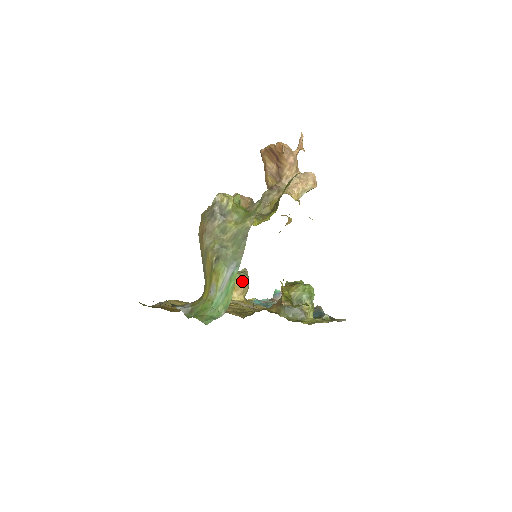
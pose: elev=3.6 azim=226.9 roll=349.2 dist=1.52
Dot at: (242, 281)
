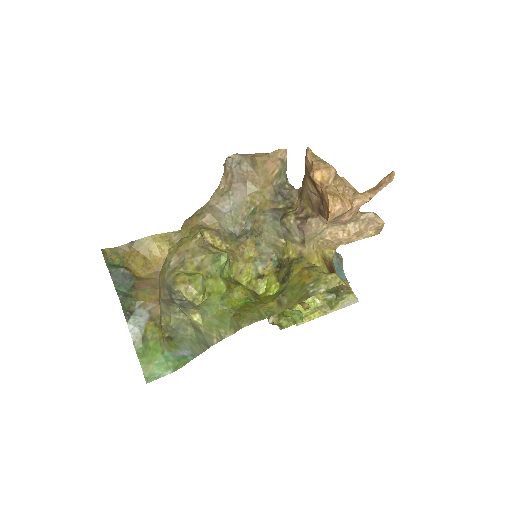
Dot at: occluded
